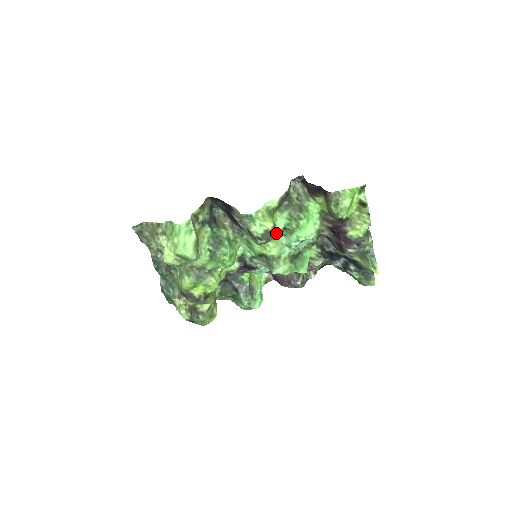
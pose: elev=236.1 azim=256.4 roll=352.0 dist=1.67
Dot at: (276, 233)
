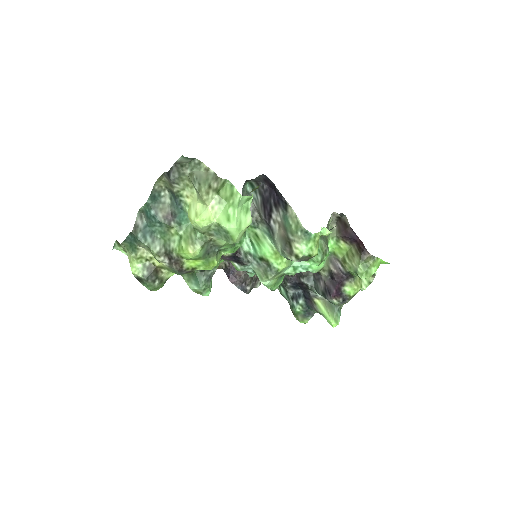
Dot at: occluded
